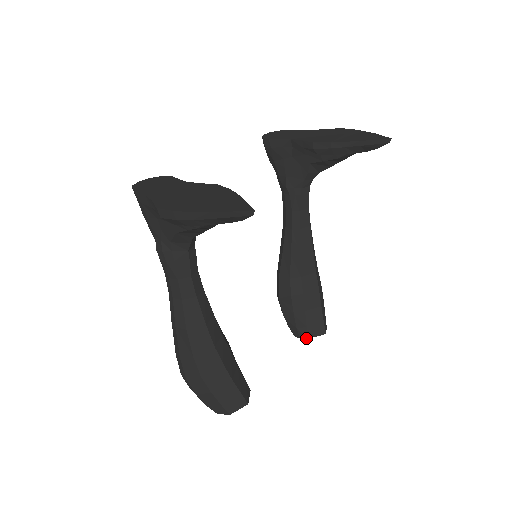
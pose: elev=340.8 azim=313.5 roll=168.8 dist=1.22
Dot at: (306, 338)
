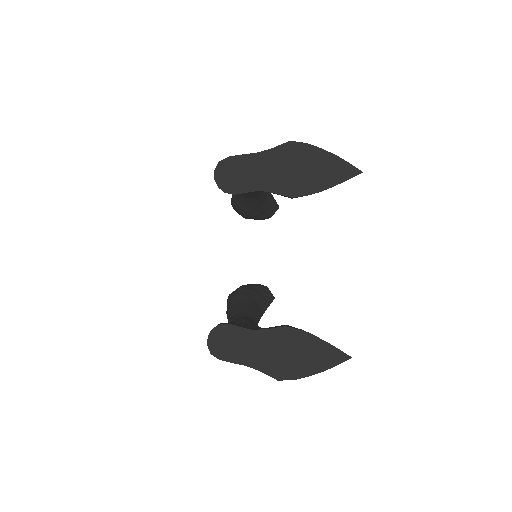
Dot at: occluded
